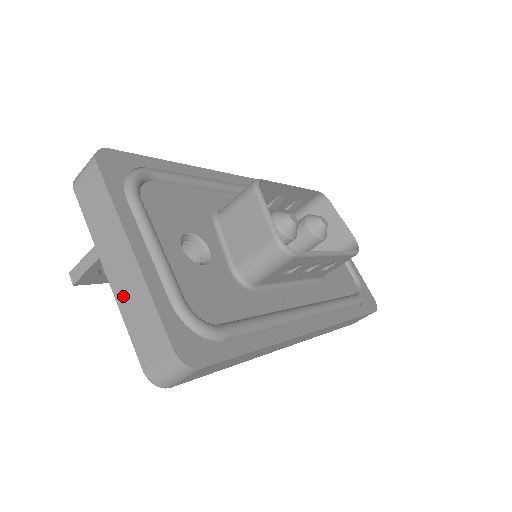
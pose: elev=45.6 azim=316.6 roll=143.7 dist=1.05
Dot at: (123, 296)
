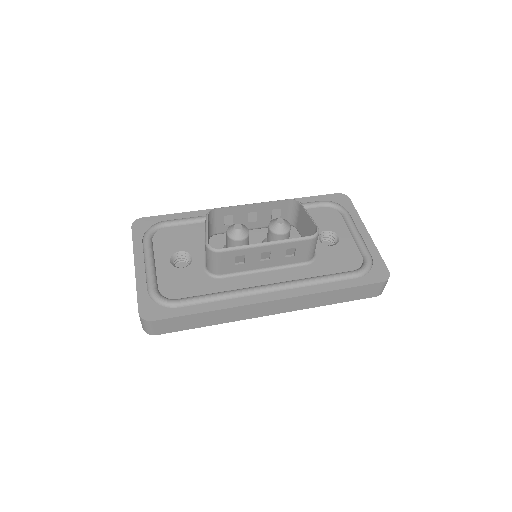
Dot at: occluded
